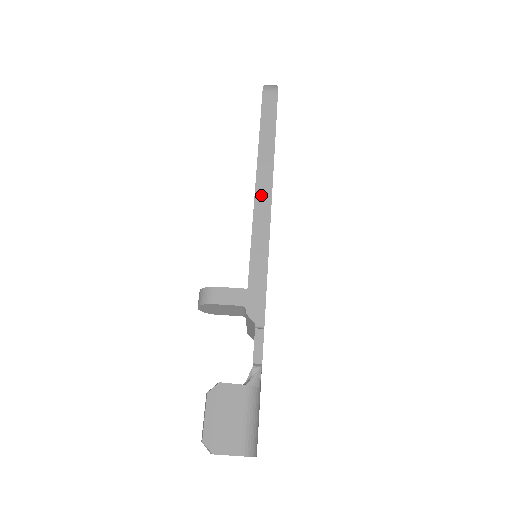
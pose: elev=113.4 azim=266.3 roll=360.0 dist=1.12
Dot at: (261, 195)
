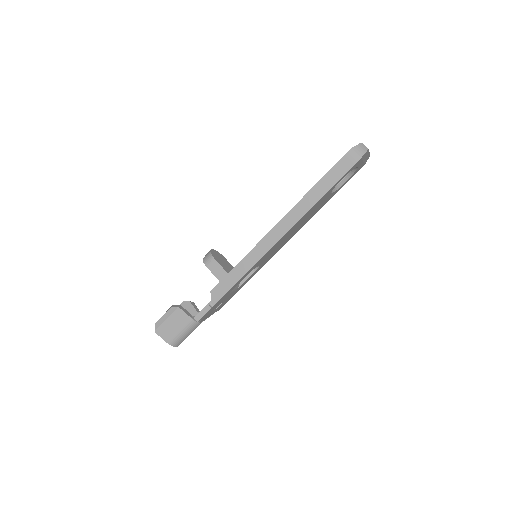
Dot at: (275, 233)
